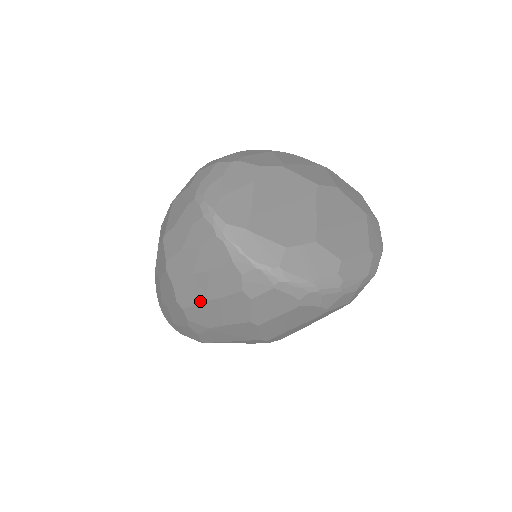
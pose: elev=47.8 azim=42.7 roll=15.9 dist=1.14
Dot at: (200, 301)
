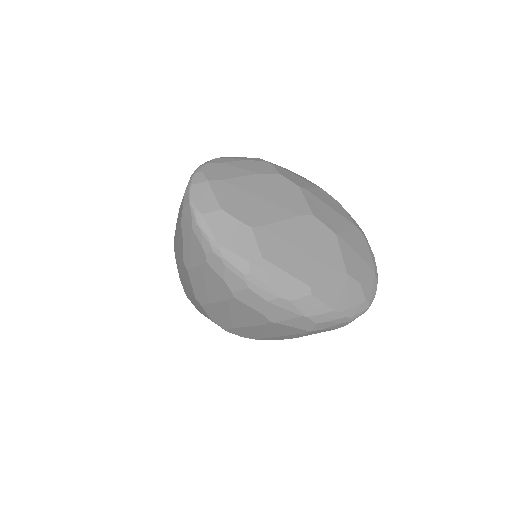
Dot at: occluded
